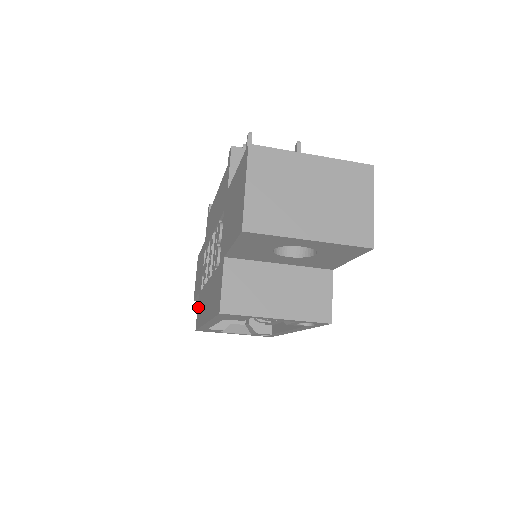
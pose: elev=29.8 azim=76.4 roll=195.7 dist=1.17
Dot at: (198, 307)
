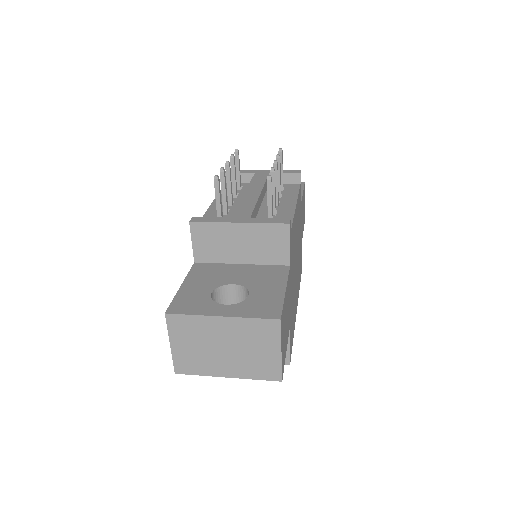
Dot at: occluded
